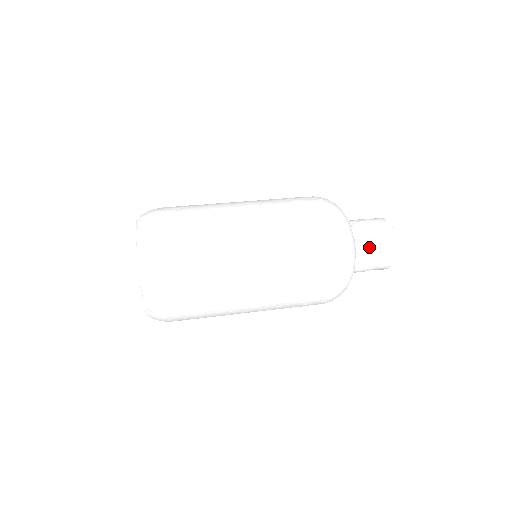
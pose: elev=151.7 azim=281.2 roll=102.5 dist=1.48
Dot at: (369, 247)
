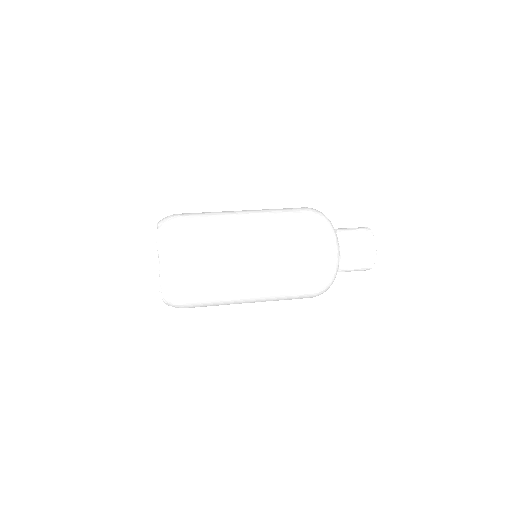
Dot at: (349, 268)
